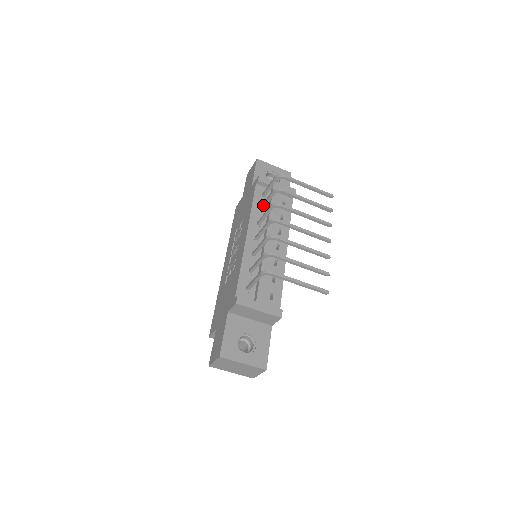
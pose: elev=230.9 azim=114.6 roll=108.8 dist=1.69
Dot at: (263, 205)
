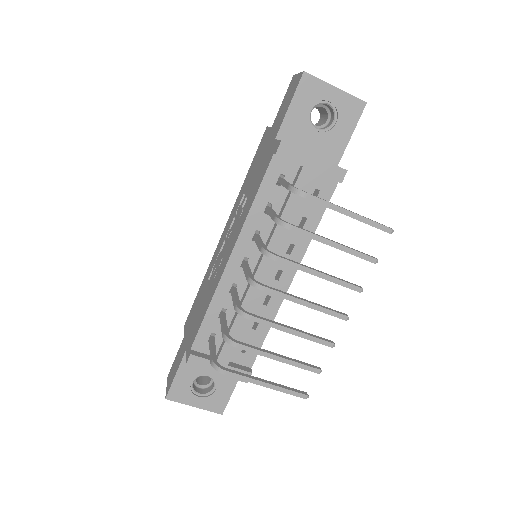
Dot at: (267, 212)
